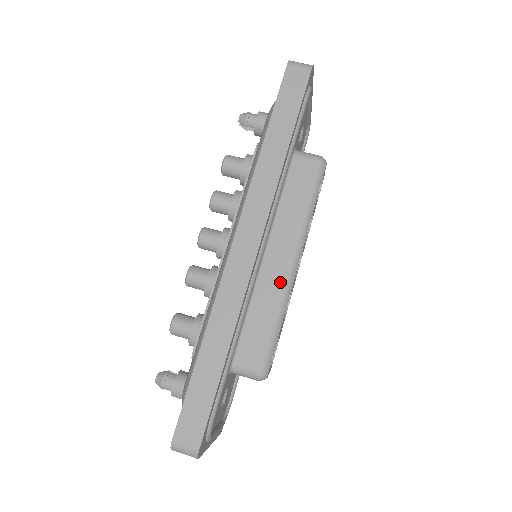
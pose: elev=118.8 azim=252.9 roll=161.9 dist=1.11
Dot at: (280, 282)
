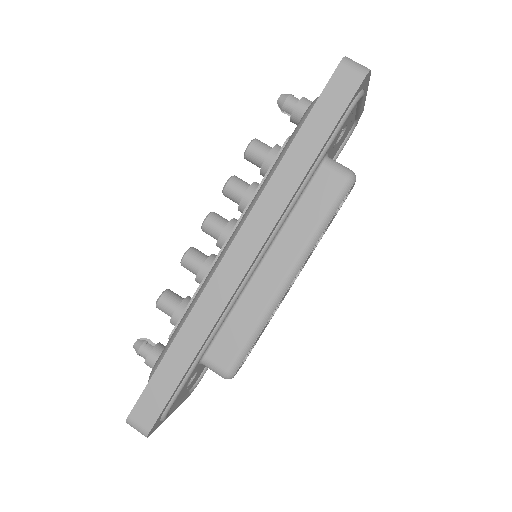
Dot at: (269, 295)
